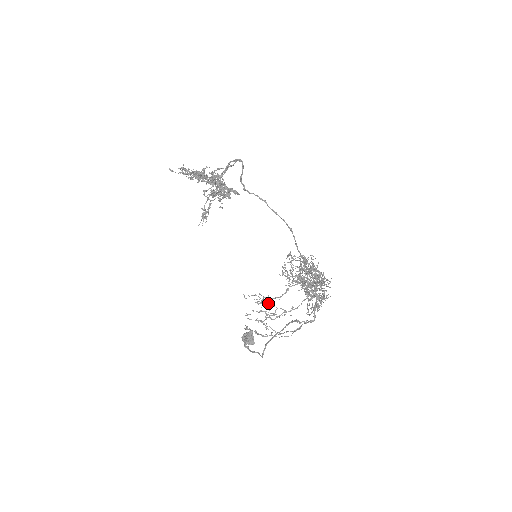
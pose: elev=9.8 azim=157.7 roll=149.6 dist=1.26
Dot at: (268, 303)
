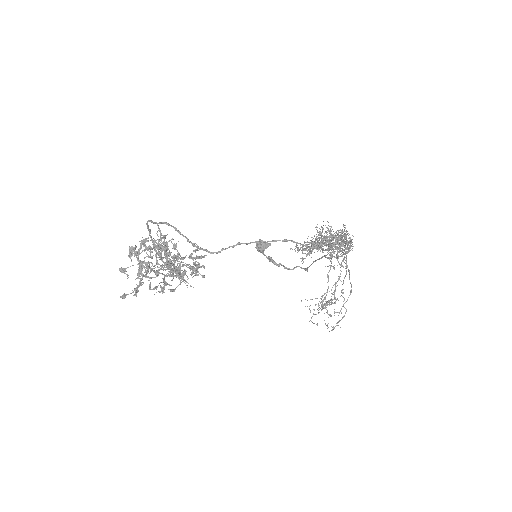
Dot at: (322, 296)
